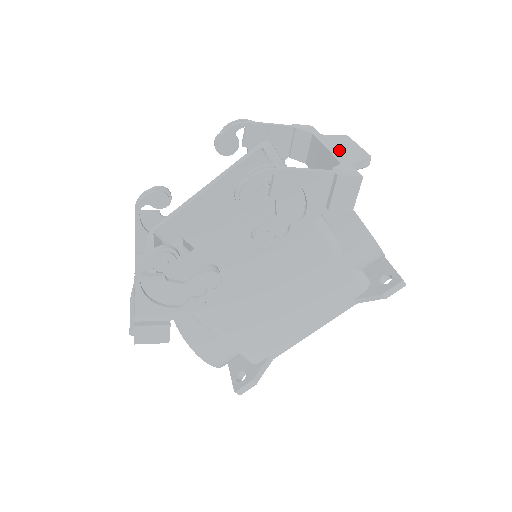
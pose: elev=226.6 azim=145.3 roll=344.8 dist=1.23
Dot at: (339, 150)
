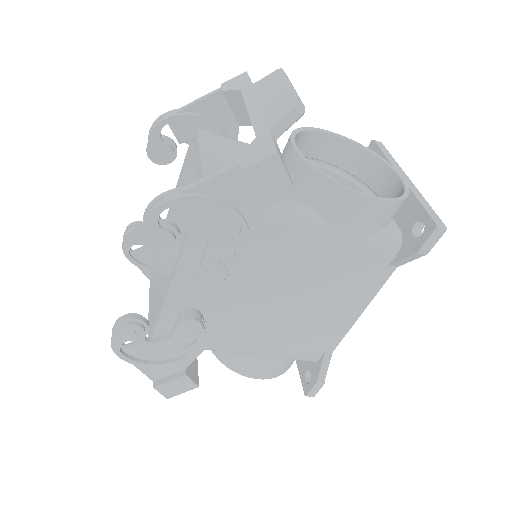
Dot at: (264, 107)
